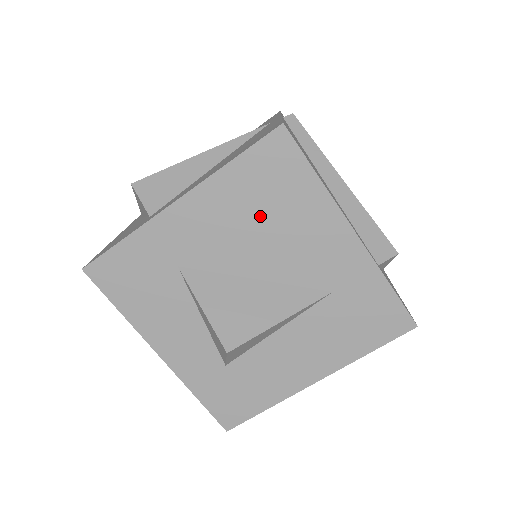
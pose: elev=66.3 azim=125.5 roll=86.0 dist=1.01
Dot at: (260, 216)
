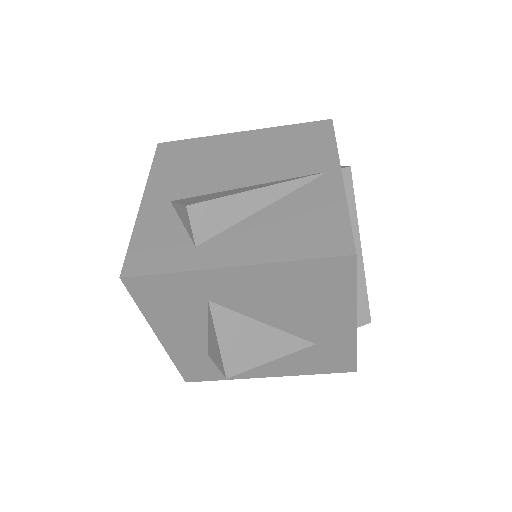
Dot at: (296, 295)
